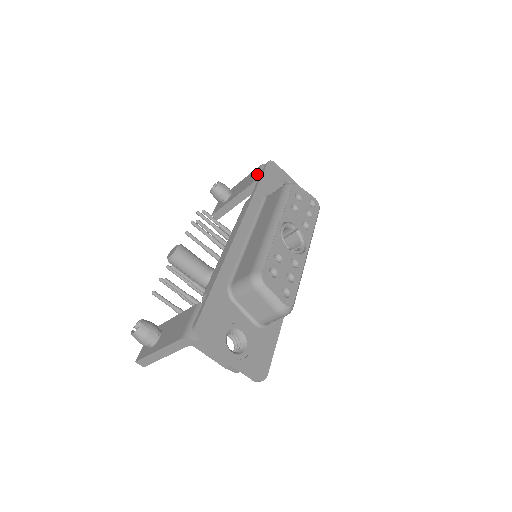
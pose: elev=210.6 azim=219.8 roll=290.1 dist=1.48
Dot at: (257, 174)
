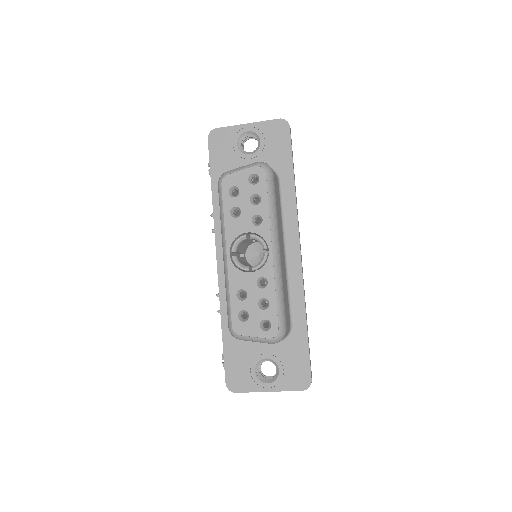
Dot at: occluded
